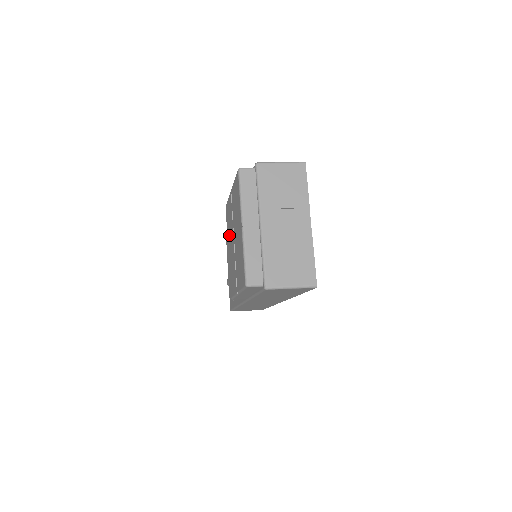
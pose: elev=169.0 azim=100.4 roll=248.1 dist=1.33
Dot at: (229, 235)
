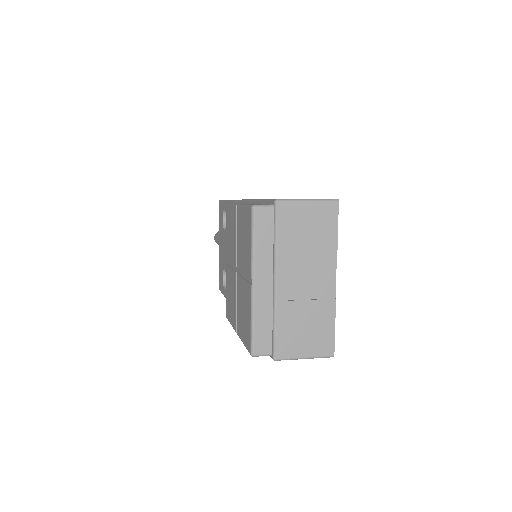
Dot at: (229, 250)
